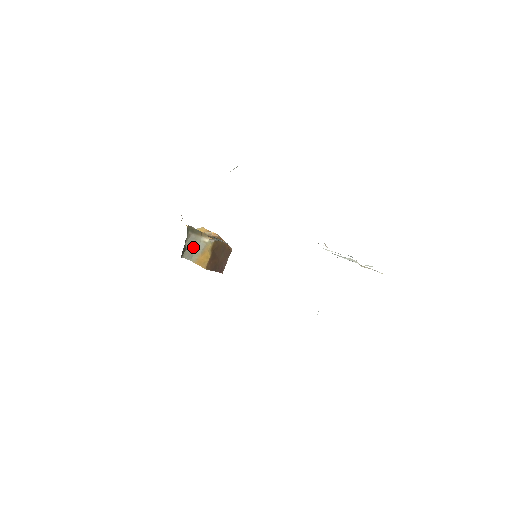
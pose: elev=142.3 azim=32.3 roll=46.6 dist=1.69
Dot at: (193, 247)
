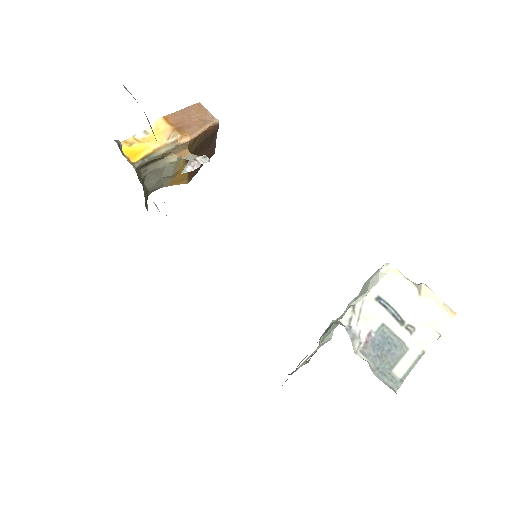
Dot at: (157, 177)
